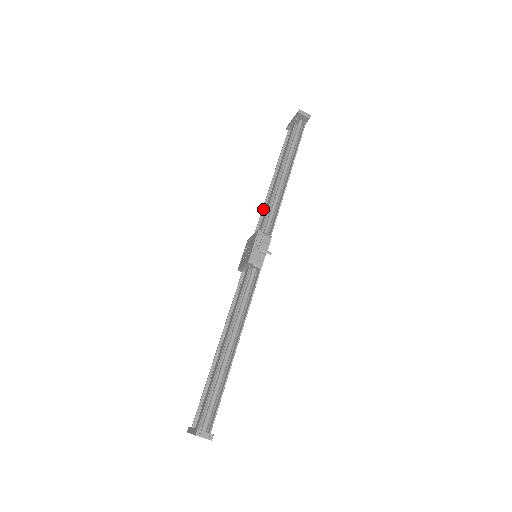
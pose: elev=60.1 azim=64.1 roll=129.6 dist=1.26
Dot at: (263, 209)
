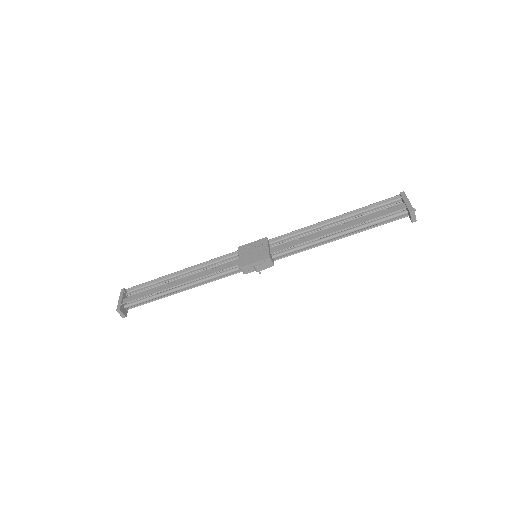
Dot at: (302, 229)
